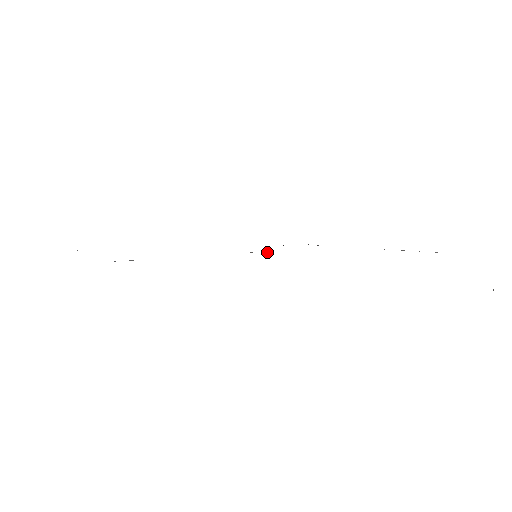
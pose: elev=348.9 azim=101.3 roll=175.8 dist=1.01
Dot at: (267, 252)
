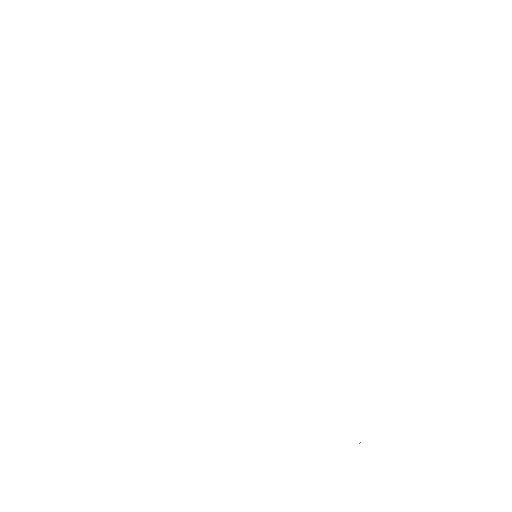
Dot at: occluded
